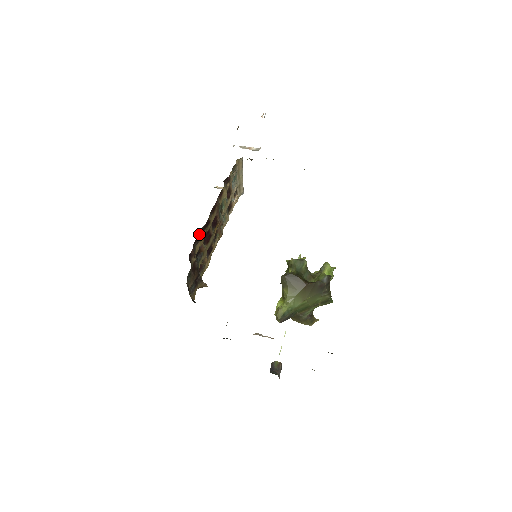
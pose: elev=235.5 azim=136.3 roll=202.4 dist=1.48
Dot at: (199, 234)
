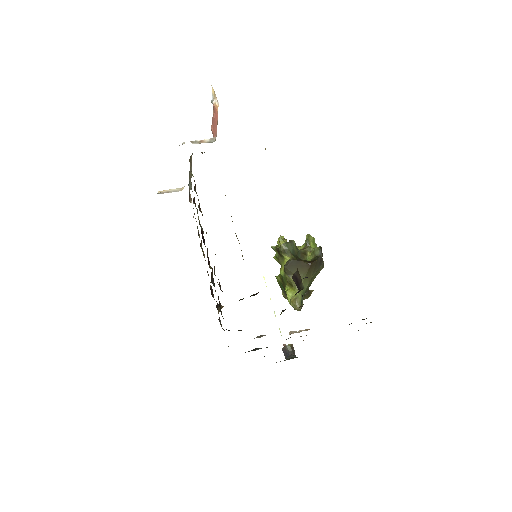
Dot at: occluded
